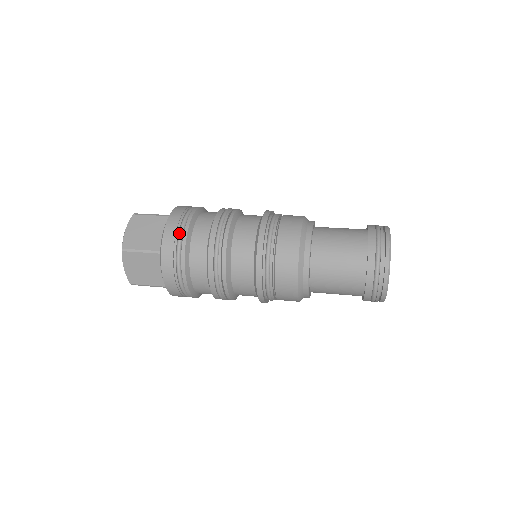
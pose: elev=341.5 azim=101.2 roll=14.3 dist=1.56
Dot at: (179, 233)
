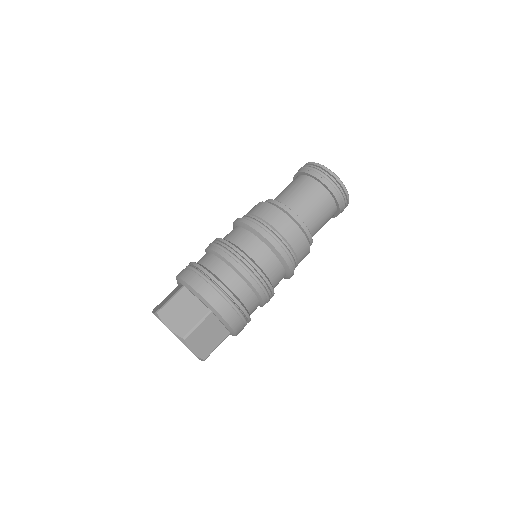
Dot at: (241, 316)
